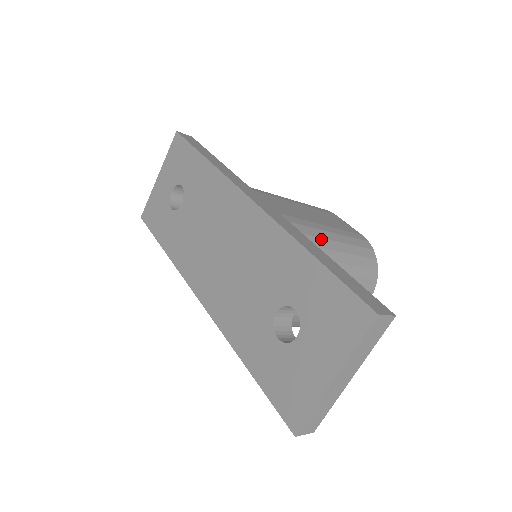
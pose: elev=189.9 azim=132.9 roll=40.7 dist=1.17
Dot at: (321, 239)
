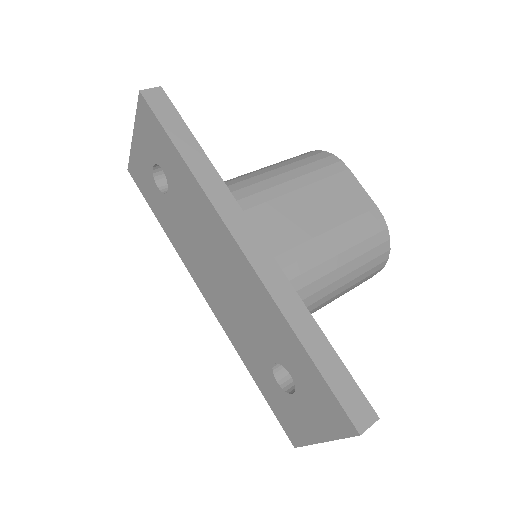
Dot at: (322, 265)
